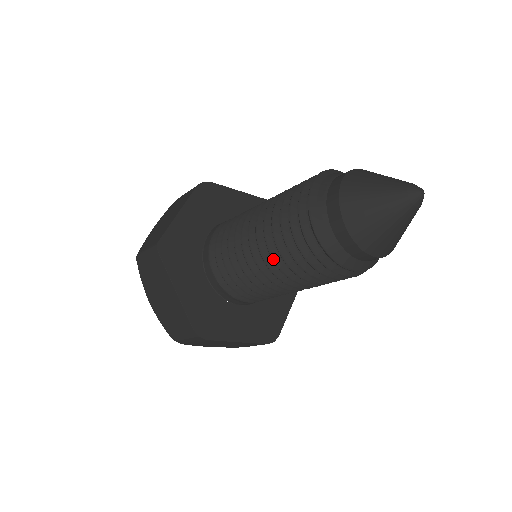
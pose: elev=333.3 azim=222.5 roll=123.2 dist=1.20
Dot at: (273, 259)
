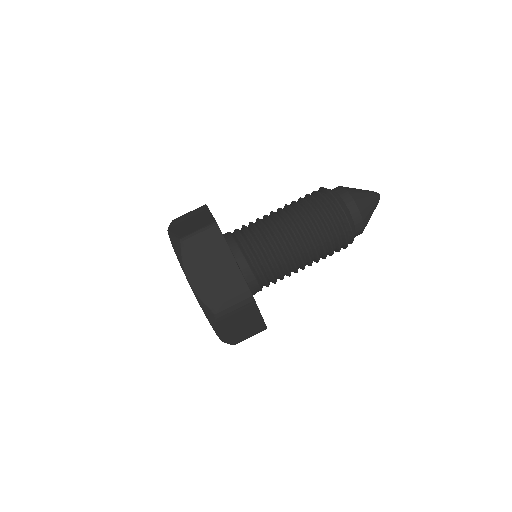
Dot at: (308, 231)
